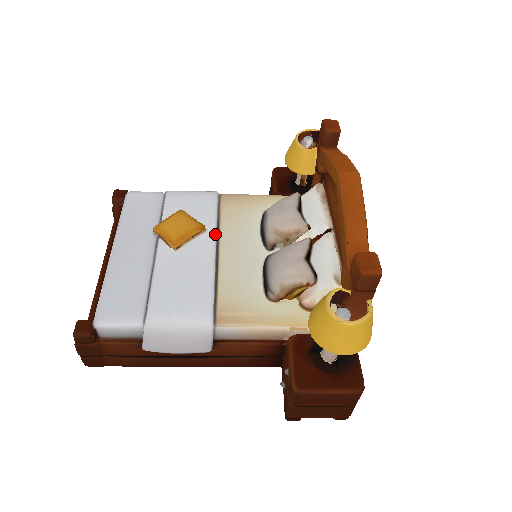
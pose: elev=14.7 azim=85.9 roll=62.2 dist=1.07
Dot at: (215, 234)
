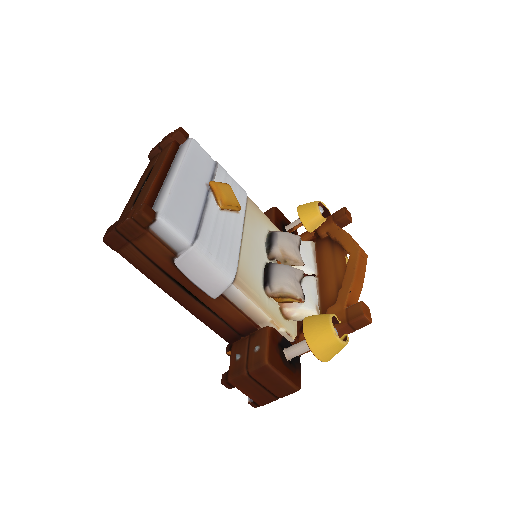
Dot at: occluded
